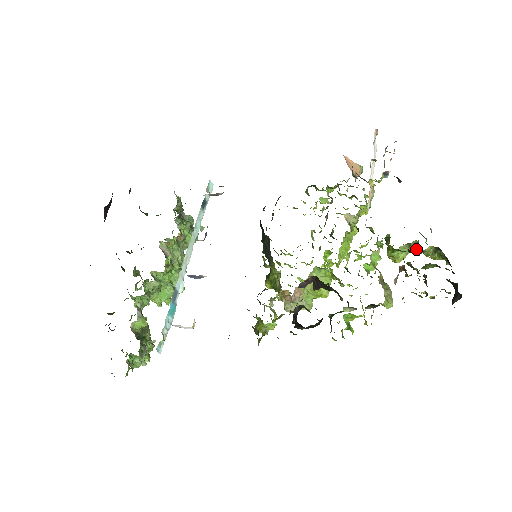
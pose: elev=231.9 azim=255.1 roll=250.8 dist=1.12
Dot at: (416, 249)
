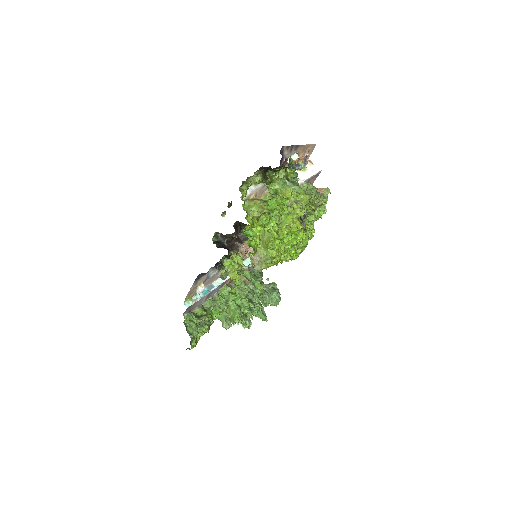
Dot at: (288, 180)
